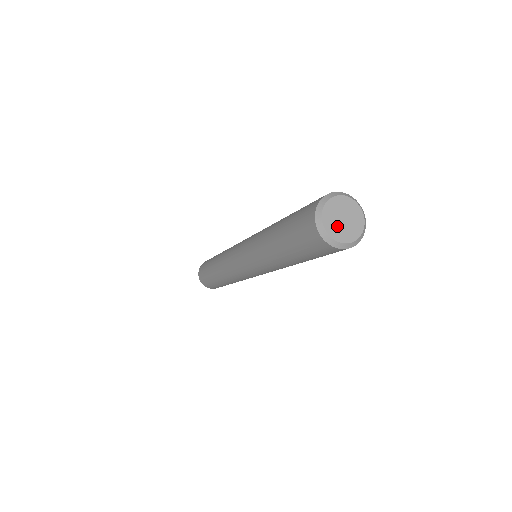
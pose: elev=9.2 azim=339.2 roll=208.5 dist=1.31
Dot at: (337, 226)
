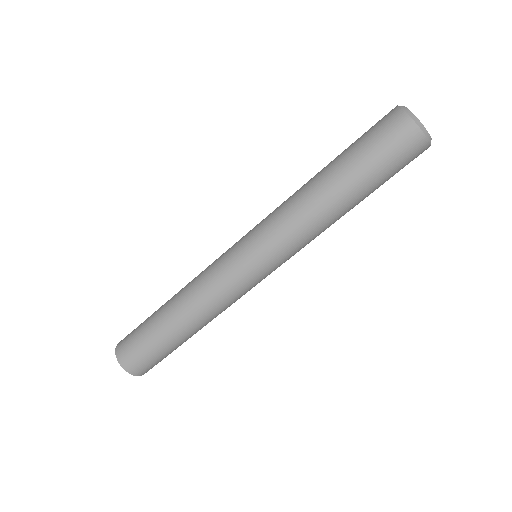
Dot at: occluded
